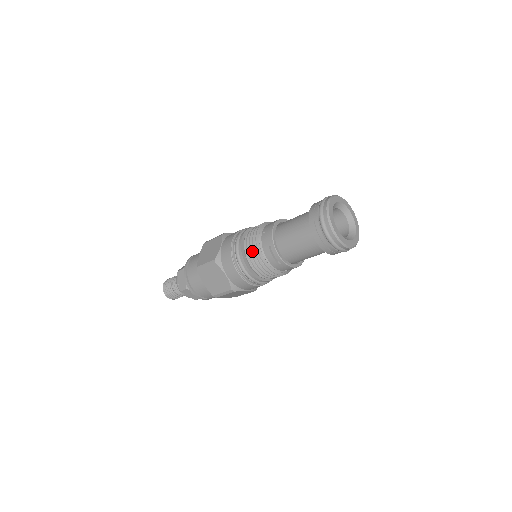
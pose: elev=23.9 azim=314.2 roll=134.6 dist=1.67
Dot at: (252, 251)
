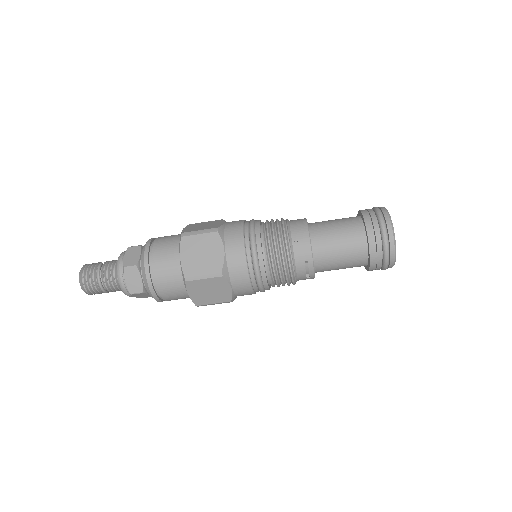
Dot at: (280, 265)
